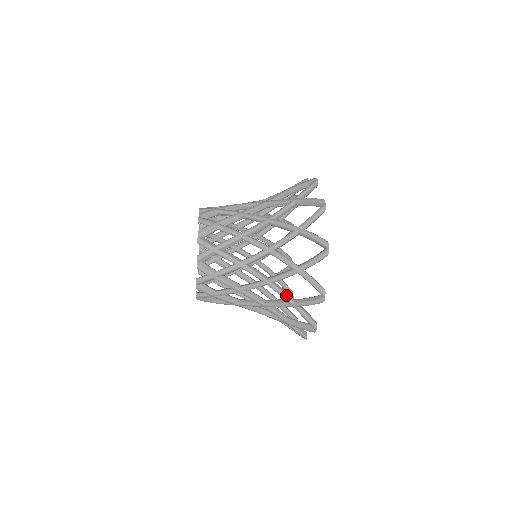
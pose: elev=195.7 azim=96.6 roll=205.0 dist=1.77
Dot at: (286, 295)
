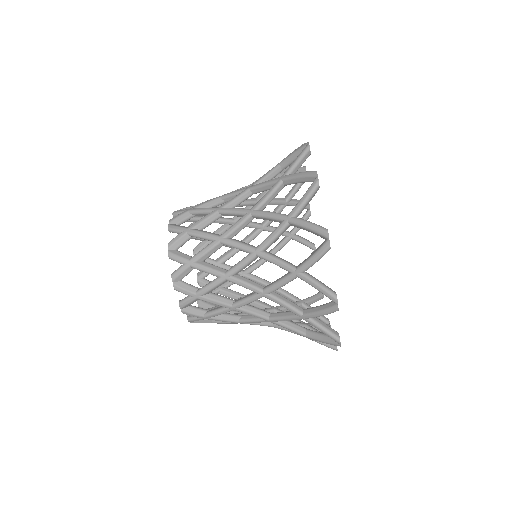
Dot at: (290, 306)
